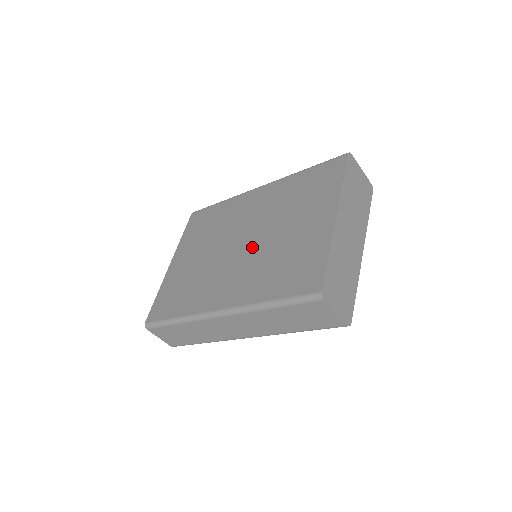
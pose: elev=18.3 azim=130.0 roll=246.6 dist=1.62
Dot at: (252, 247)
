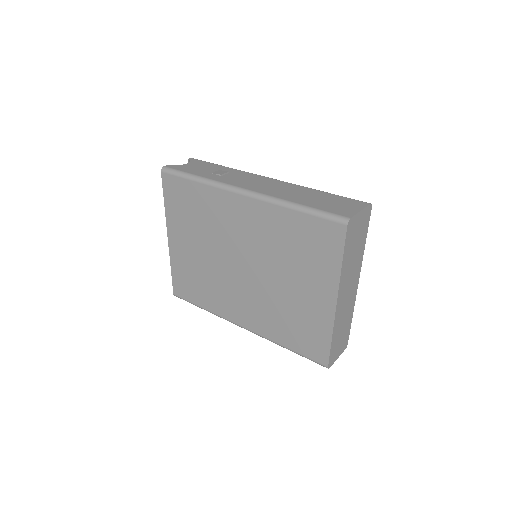
Dot at: (256, 282)
